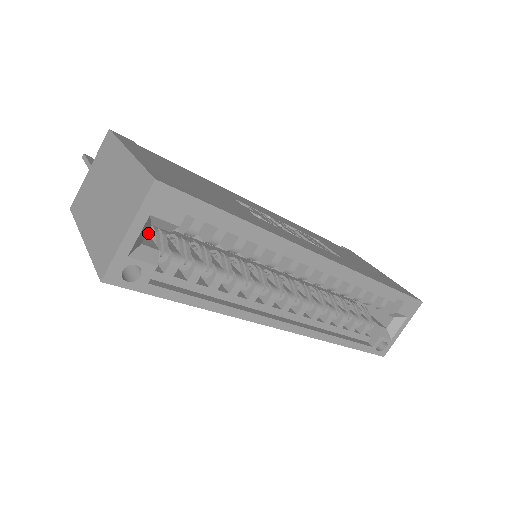
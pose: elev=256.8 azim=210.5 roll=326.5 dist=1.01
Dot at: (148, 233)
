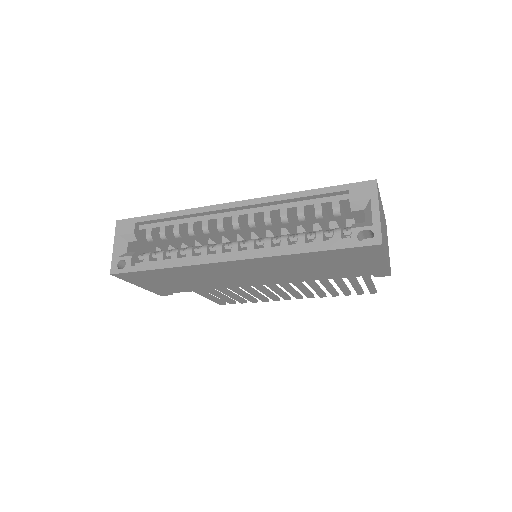
Dot at: occluded
